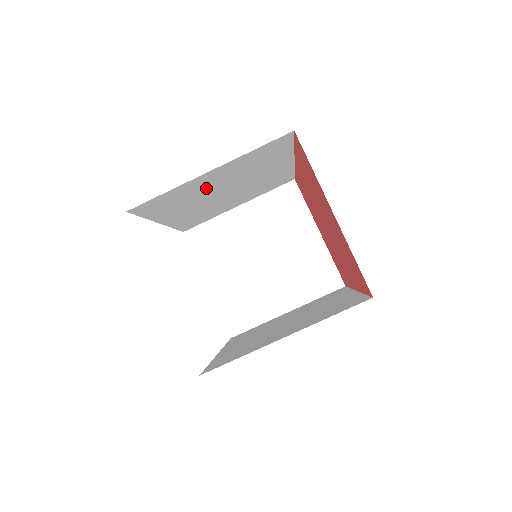
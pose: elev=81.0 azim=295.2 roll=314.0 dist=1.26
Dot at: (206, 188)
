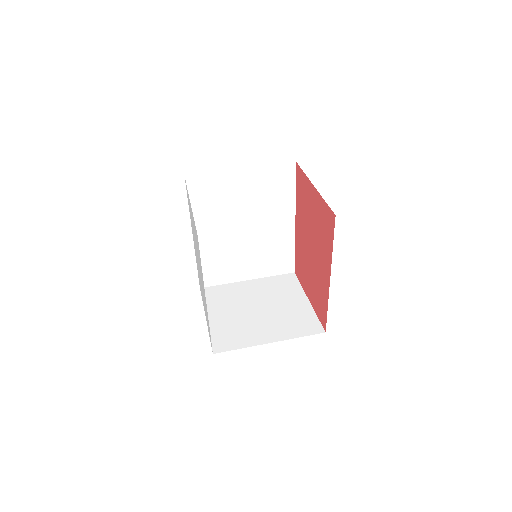
Dot at: (235, 200)
